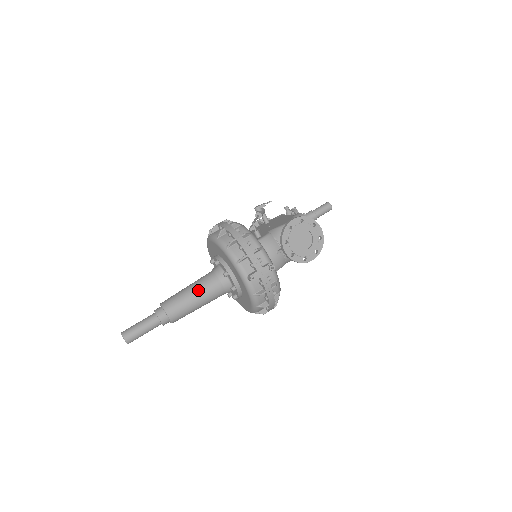
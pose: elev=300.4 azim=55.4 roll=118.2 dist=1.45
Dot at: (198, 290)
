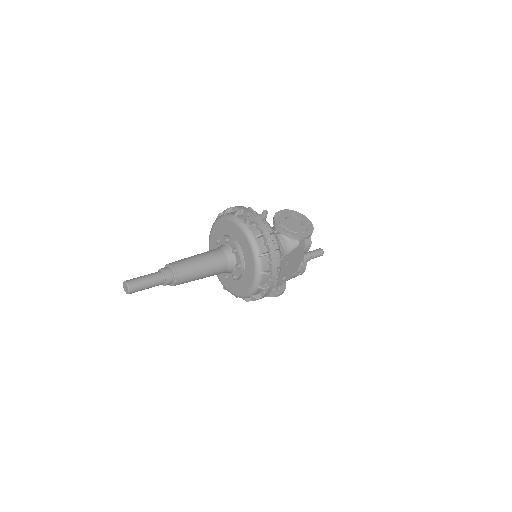
Dot at: (201, 254)
